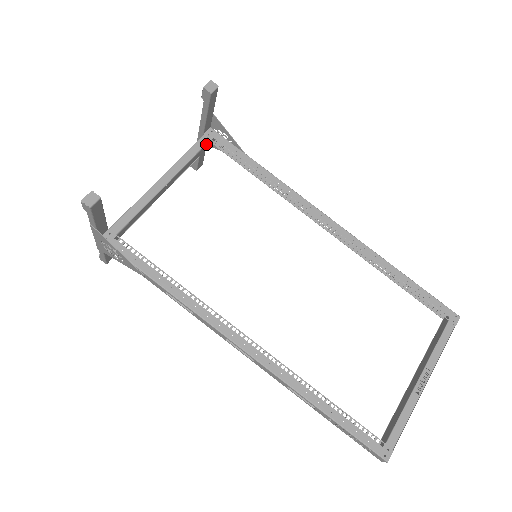
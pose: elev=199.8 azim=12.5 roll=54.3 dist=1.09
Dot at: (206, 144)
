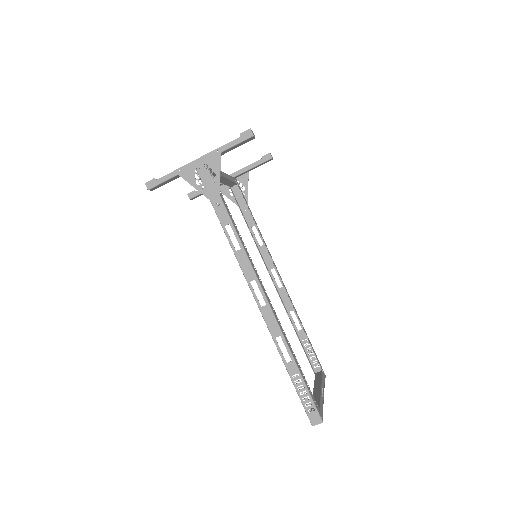
Dot at: (235, 183)
